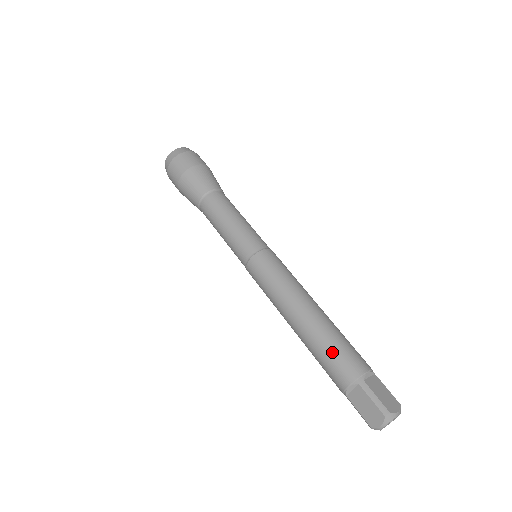
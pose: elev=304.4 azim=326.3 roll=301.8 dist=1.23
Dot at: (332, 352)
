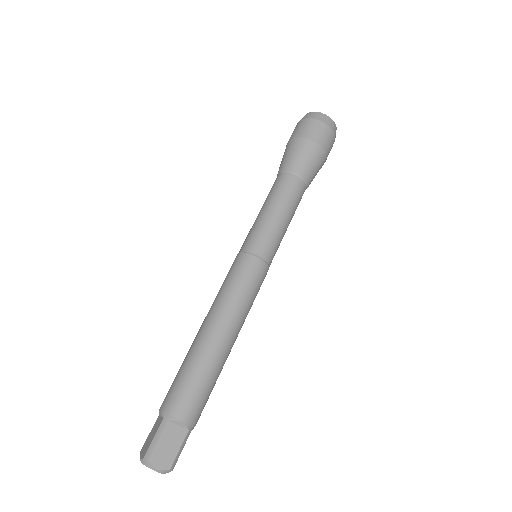
Dot at: (182, 378)
